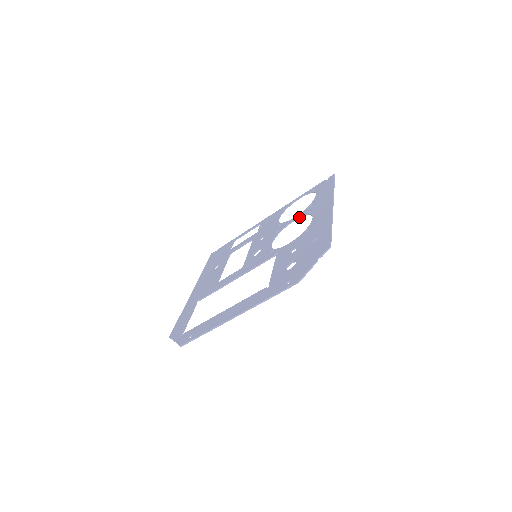
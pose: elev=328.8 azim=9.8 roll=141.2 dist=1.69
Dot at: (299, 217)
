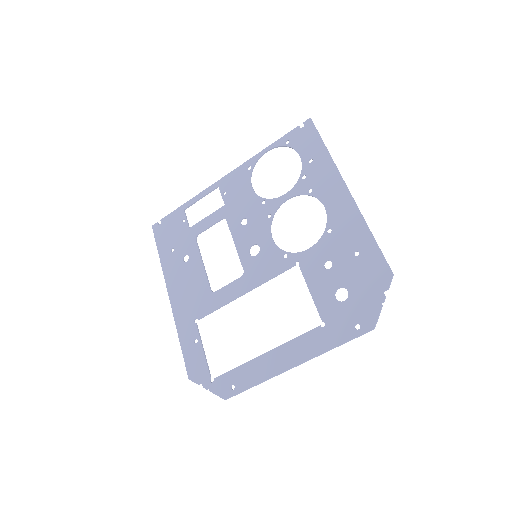
Dot at: (294, 196)
